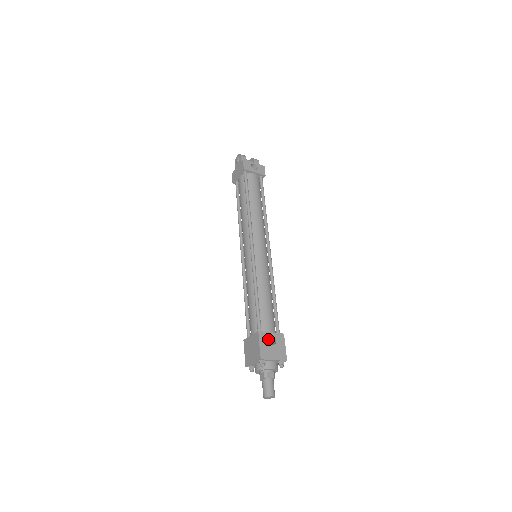
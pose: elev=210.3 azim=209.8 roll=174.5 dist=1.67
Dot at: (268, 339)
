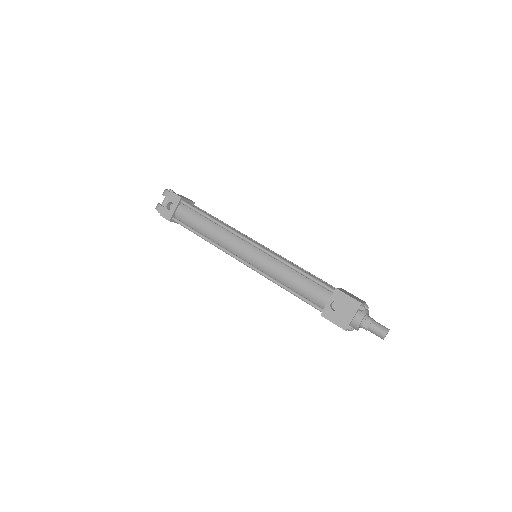
Dot at: (334, 304)
